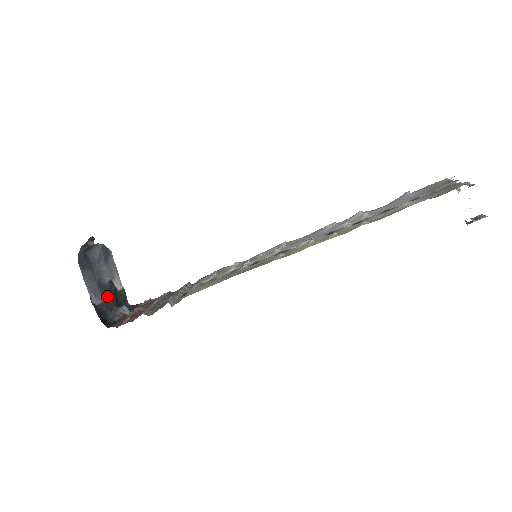
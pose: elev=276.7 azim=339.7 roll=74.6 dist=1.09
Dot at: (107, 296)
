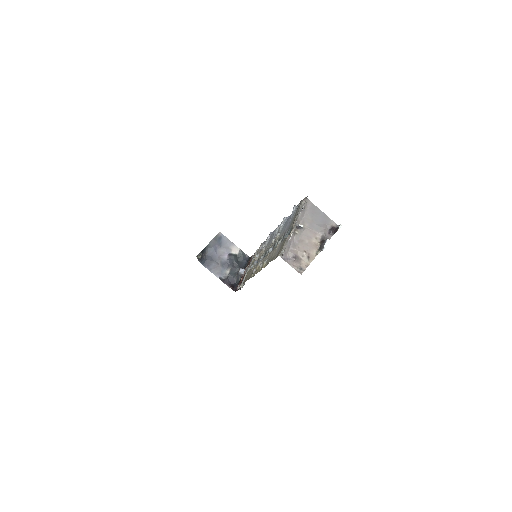
Dot at: (230, 268)
